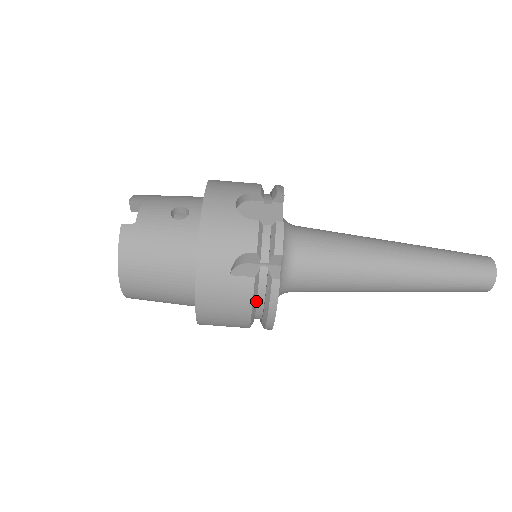
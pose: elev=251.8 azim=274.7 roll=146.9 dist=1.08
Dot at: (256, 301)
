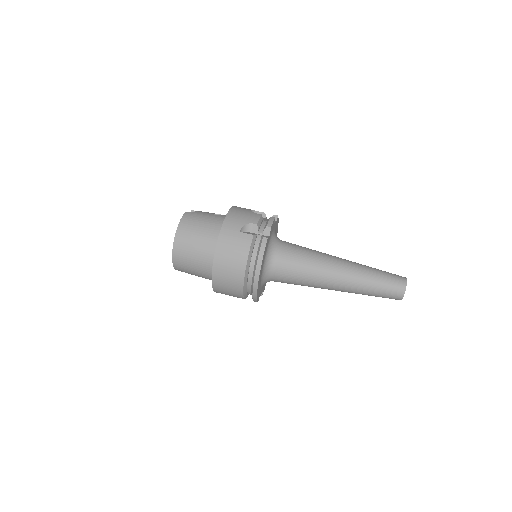
Dot at: (251, 254)
